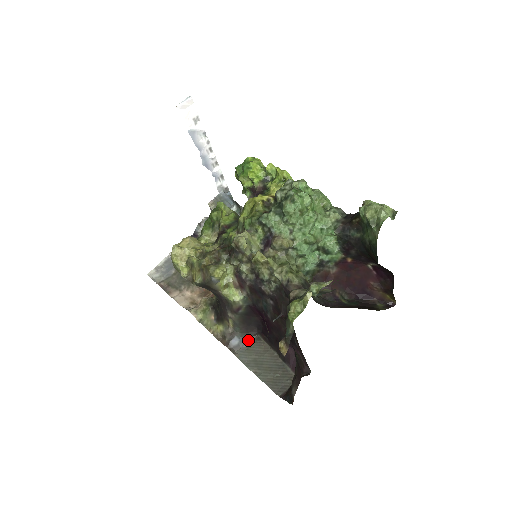
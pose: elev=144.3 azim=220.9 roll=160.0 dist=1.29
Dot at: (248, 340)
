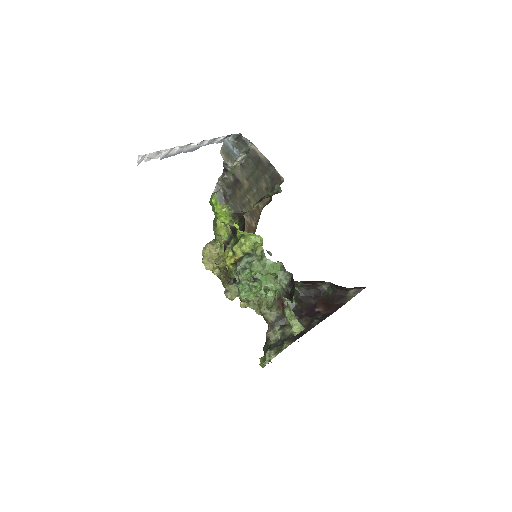
Dot at: occluded
